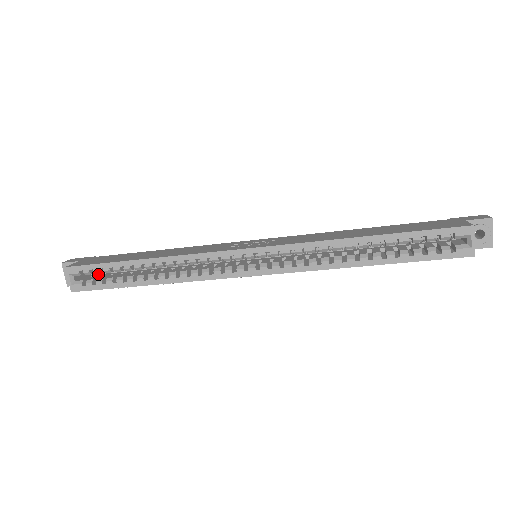
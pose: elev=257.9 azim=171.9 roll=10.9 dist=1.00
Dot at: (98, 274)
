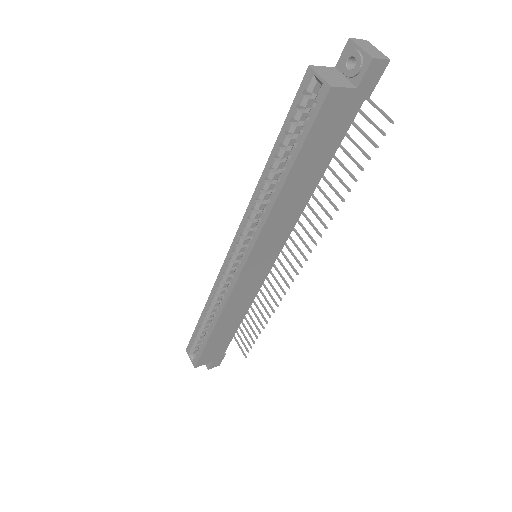
Dot at: occluded
